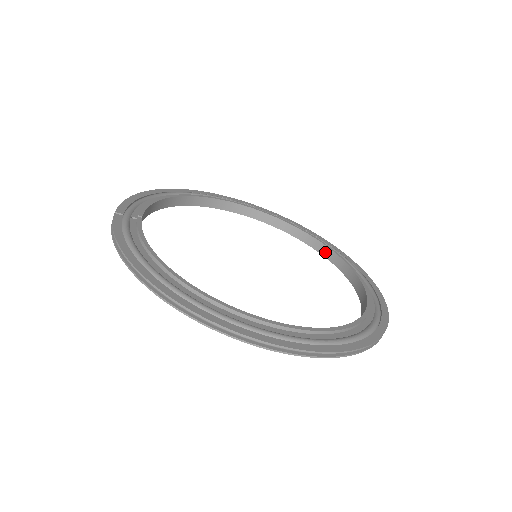
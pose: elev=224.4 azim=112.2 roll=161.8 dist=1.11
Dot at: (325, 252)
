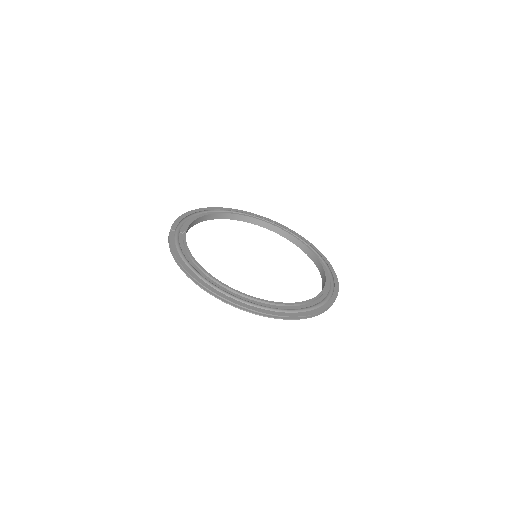
Dot at: (307, 251)
